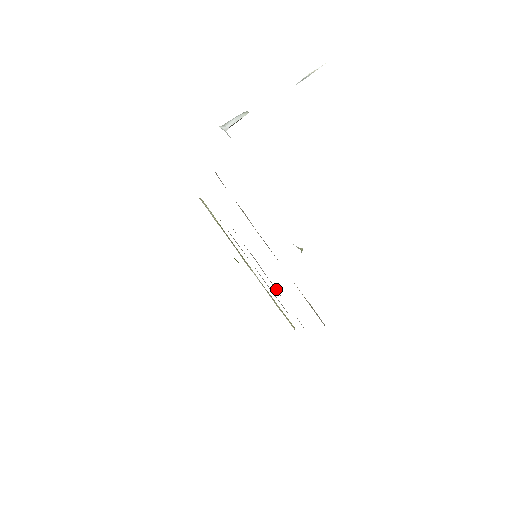
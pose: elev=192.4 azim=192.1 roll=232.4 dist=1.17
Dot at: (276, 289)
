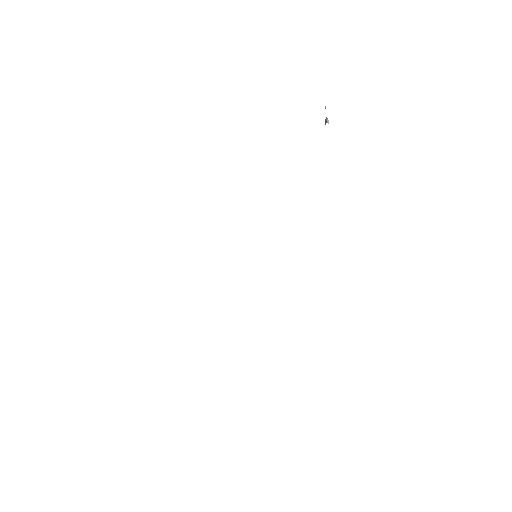
Dot at: occluded
